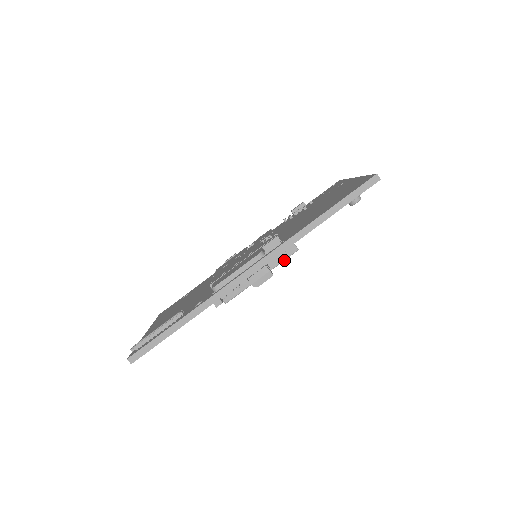
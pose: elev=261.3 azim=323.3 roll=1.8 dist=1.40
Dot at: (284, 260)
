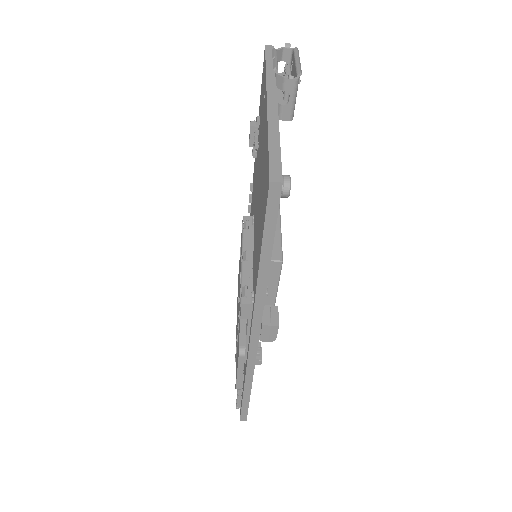
Dot at: (279, 277)
